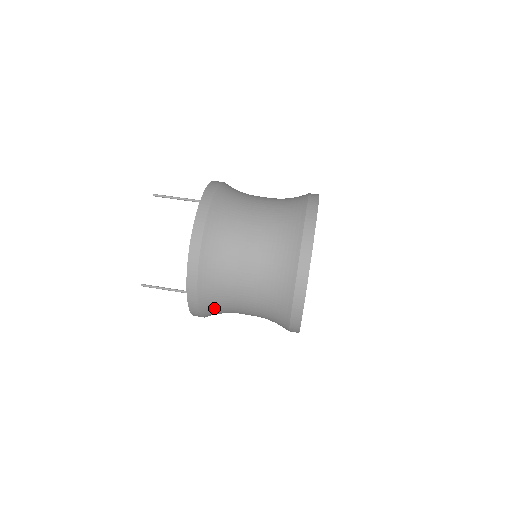
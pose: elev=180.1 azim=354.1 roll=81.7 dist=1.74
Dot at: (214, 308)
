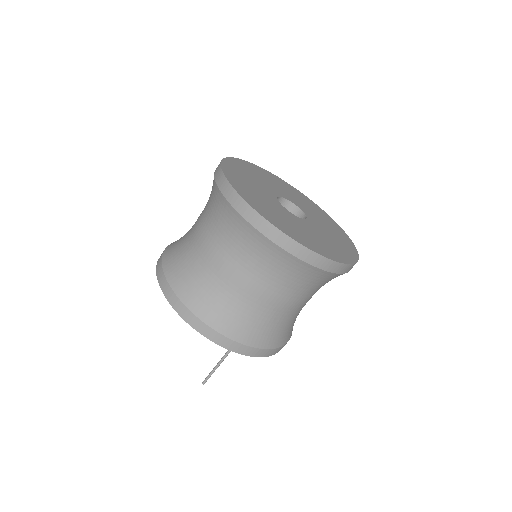
Dot at: (227, 316)
